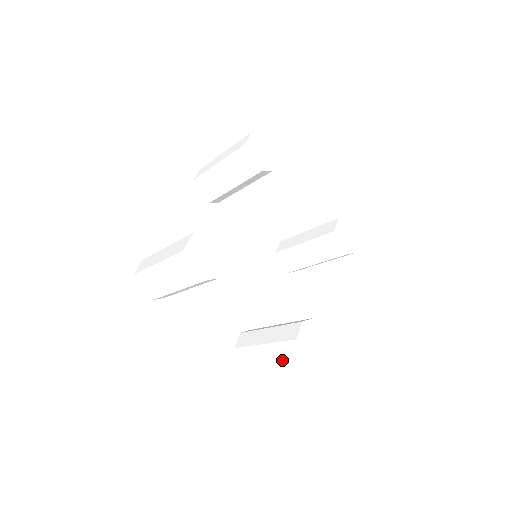
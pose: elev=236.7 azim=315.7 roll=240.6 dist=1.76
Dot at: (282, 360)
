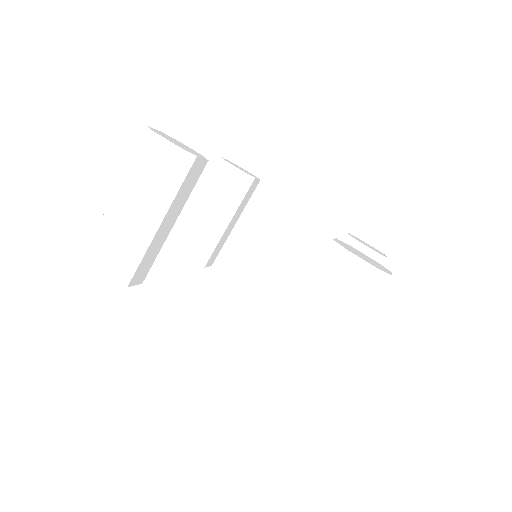
Dot at: (326, 304)
